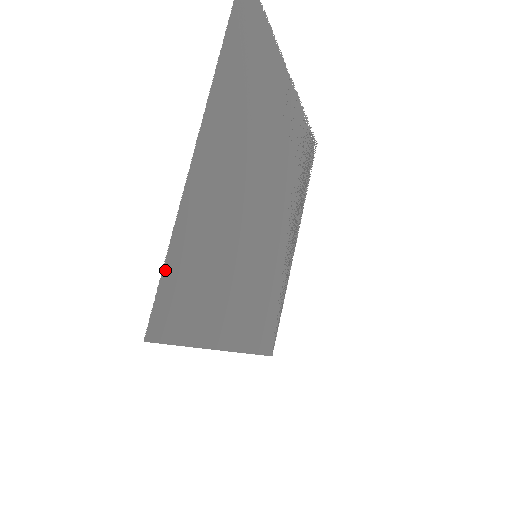
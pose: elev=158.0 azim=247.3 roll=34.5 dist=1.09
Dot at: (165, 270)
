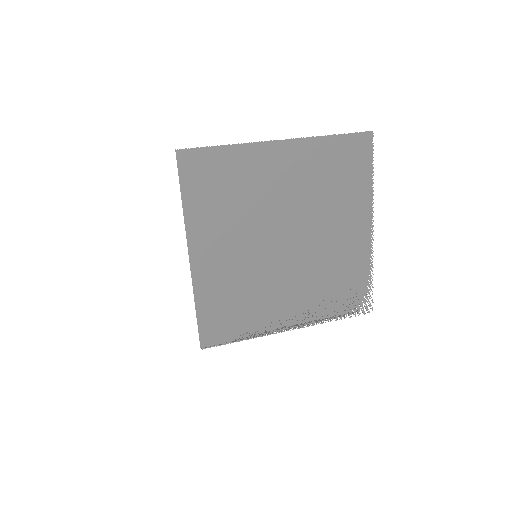
Dot at: (212, 149)
